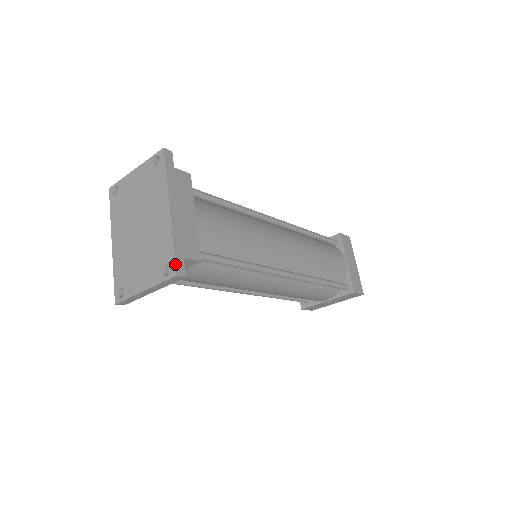
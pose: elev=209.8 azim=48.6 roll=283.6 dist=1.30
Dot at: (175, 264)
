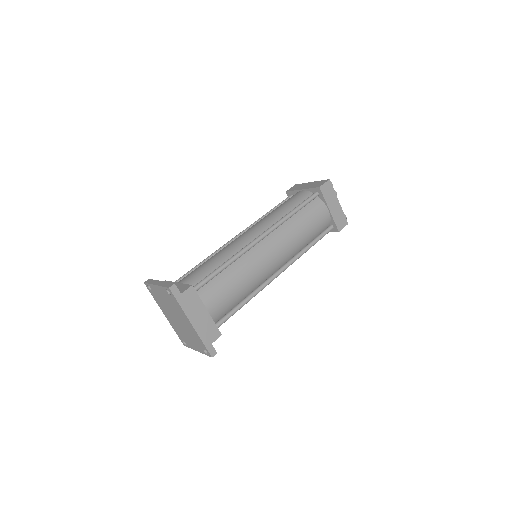
Dot at: (209, 352)
